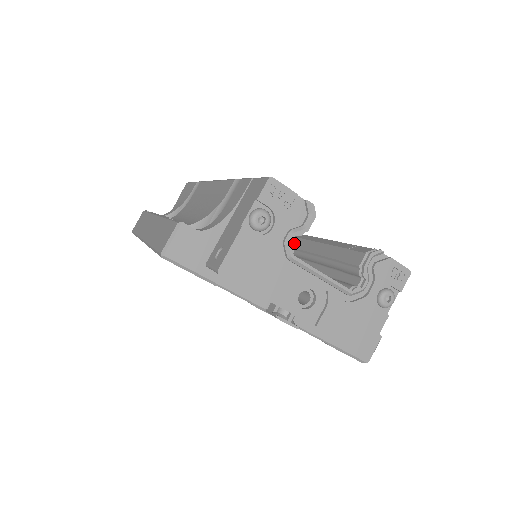
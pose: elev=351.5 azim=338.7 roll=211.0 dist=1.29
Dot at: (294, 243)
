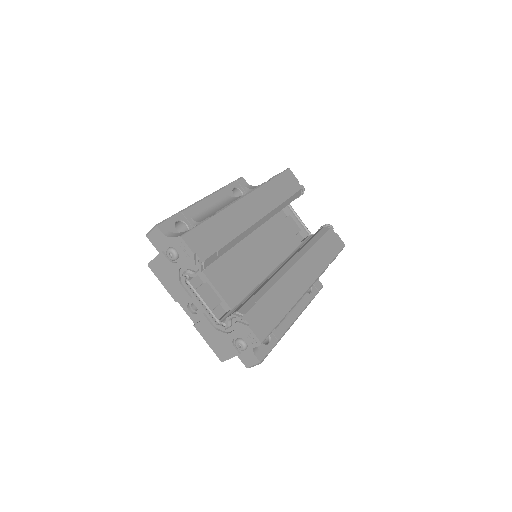
Dot at: (283, 265)
